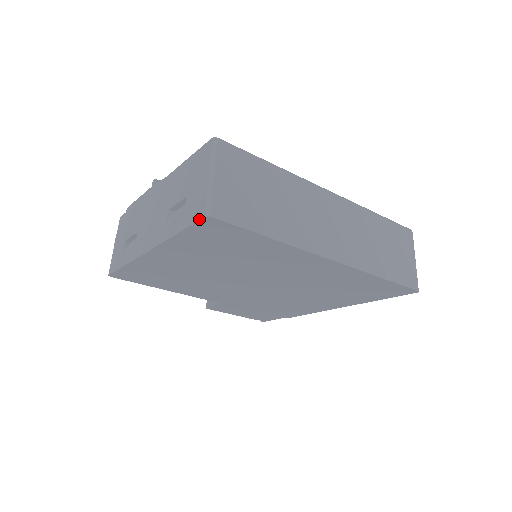
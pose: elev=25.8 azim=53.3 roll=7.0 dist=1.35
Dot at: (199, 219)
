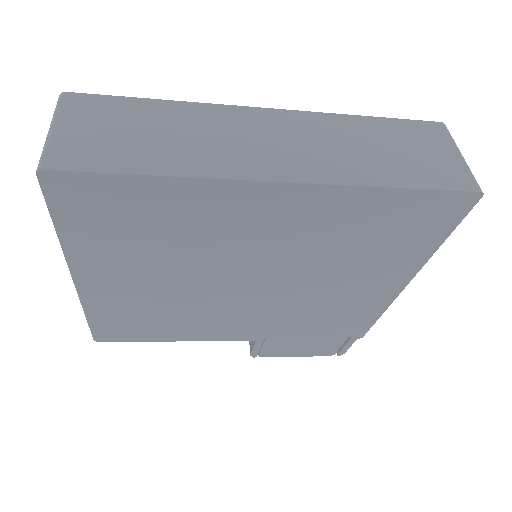
Dot at: (39, 184)
